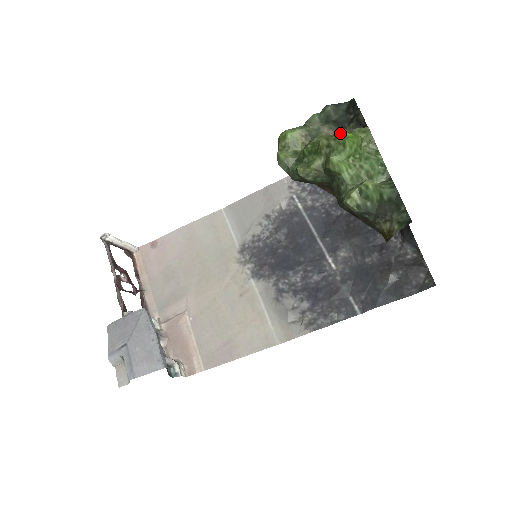
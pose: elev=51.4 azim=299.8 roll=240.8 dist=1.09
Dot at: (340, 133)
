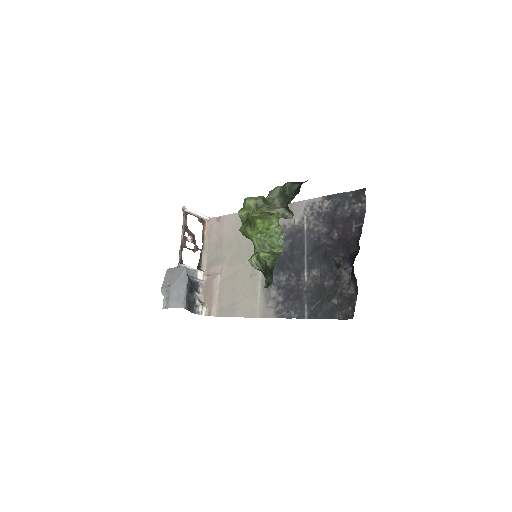
Dot at: (276, 210)
